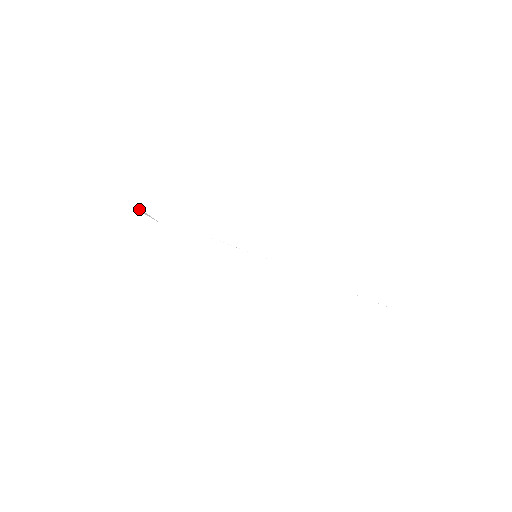
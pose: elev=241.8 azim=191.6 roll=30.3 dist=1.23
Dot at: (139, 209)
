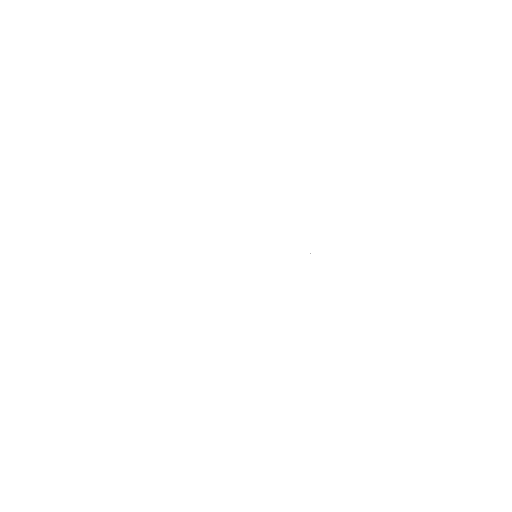
Dot at: occluded
